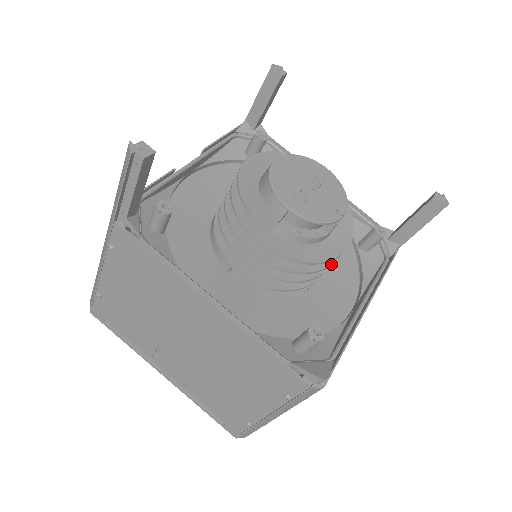
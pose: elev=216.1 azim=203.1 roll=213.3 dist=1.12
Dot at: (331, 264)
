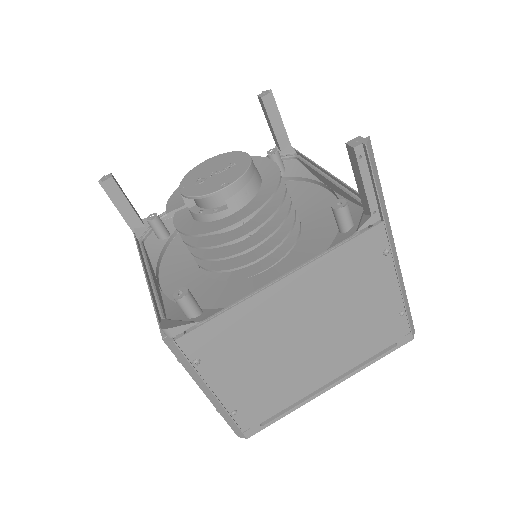
Dot at: (237, 238)
